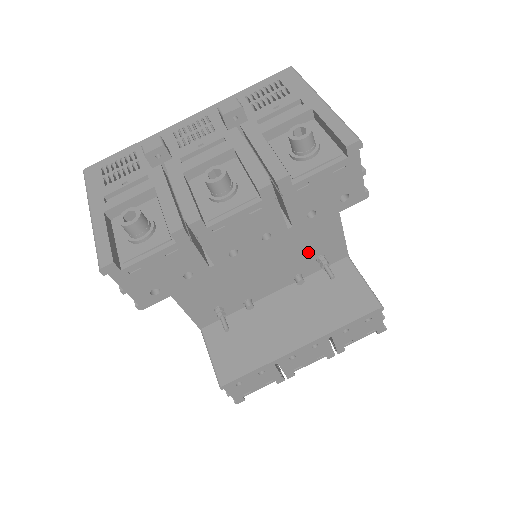
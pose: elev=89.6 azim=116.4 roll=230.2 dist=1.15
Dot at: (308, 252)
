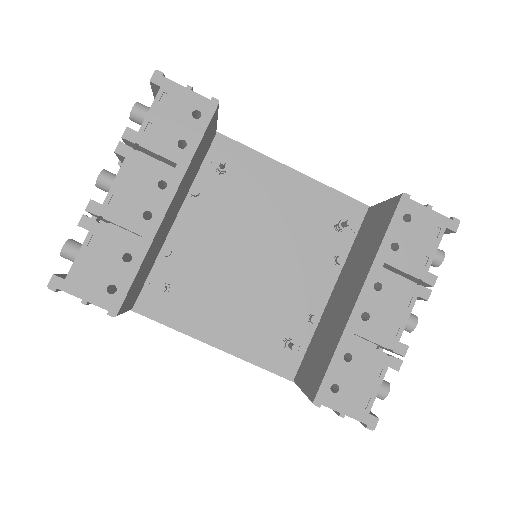
Dot at: (317, 228)
